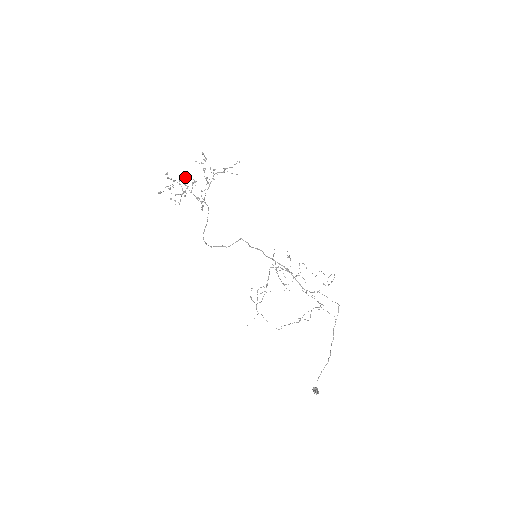
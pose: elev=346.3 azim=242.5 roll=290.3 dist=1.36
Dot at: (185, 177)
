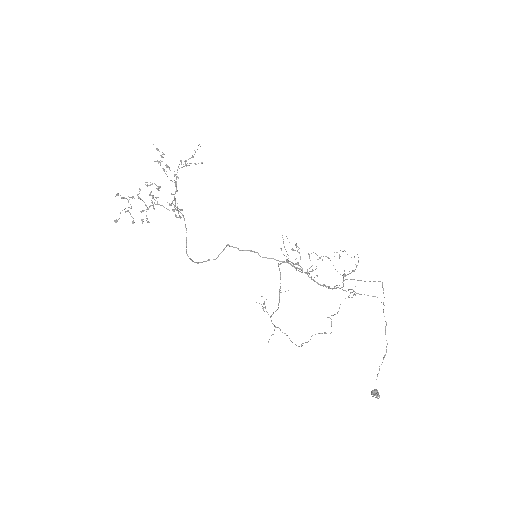
Dot at: (147, 185)
